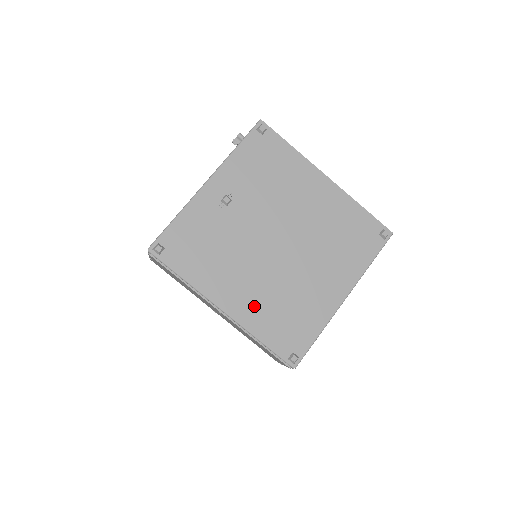
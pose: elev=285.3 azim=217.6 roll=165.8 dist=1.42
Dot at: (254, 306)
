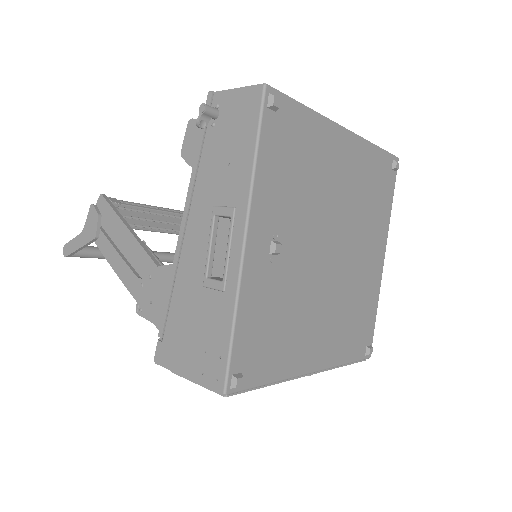
Dot at: (333, 339)
